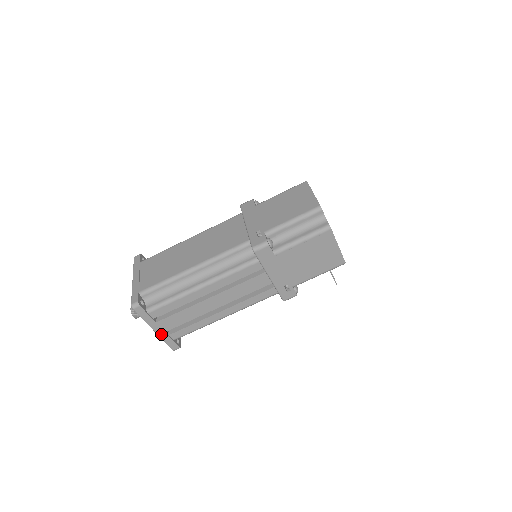
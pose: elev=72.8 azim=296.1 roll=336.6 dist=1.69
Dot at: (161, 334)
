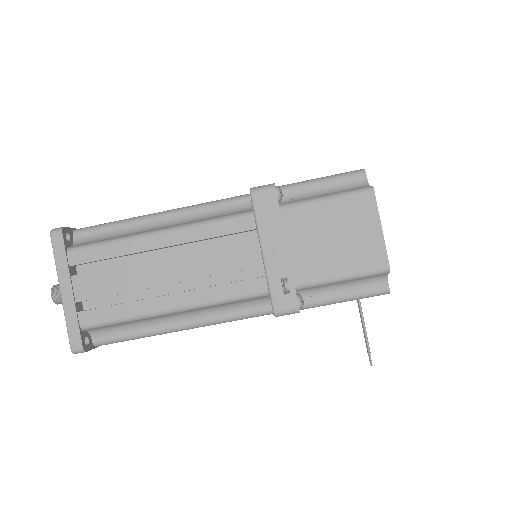
Dot at: (68, 304)
